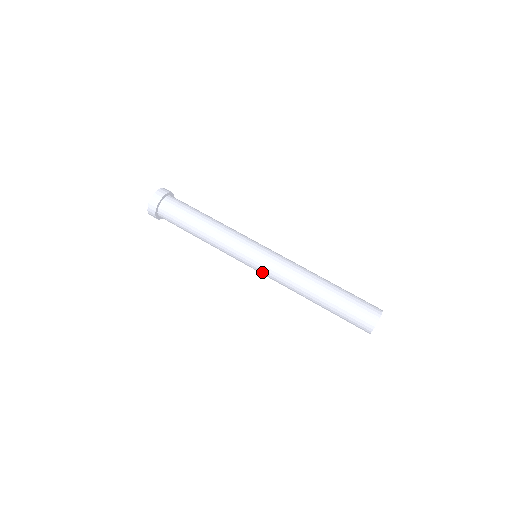
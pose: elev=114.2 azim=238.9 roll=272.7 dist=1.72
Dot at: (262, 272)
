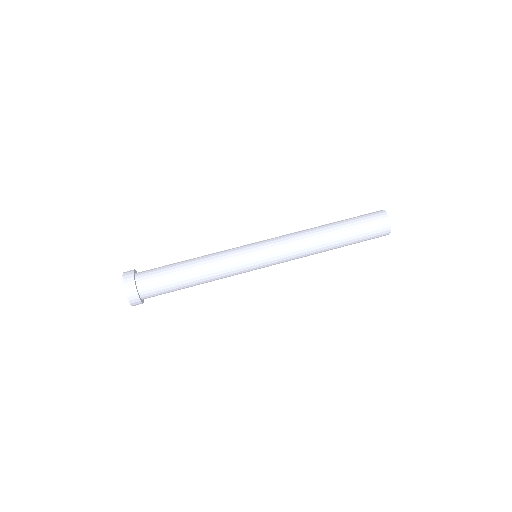
Dot at: (273, 256)
